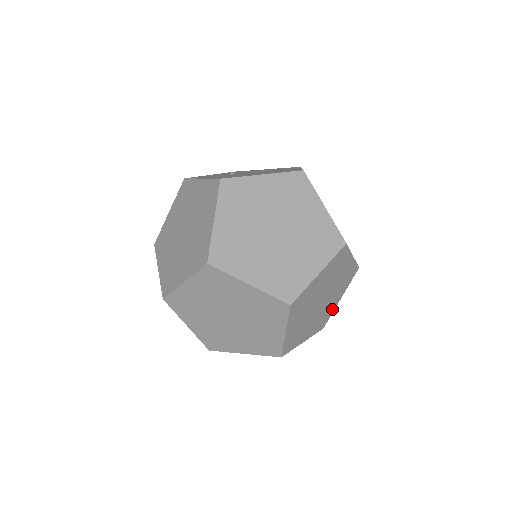
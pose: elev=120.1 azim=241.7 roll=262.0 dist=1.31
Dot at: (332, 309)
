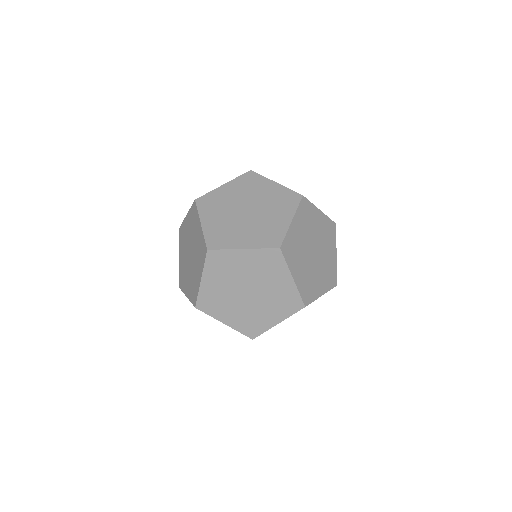
Dot at: (266, 325)
